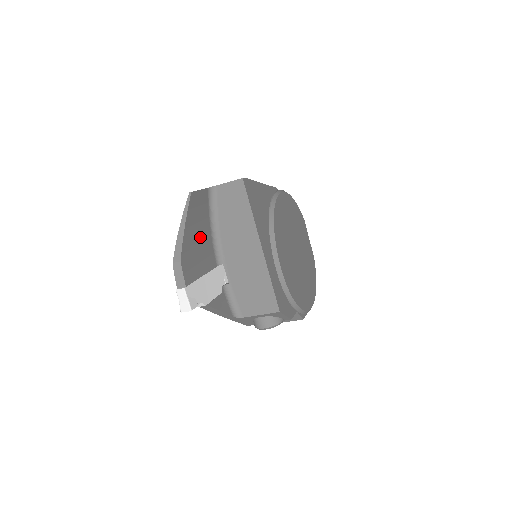
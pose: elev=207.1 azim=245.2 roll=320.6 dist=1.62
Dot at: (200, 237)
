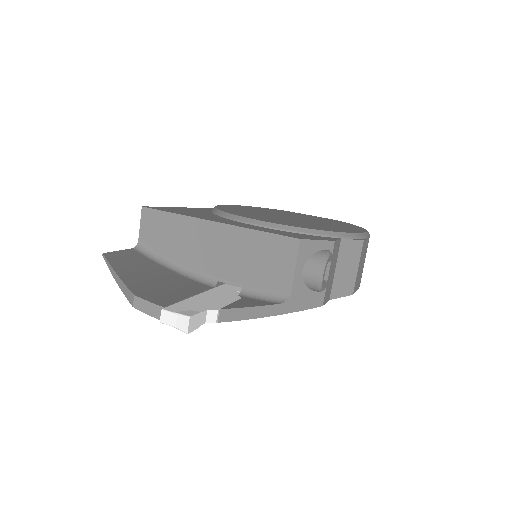
Dot at: (157, 278)
